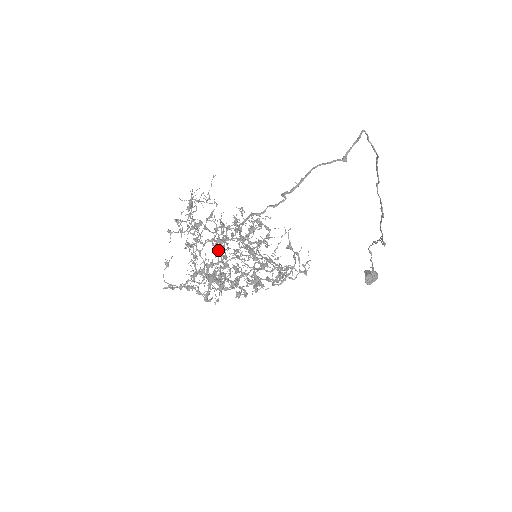
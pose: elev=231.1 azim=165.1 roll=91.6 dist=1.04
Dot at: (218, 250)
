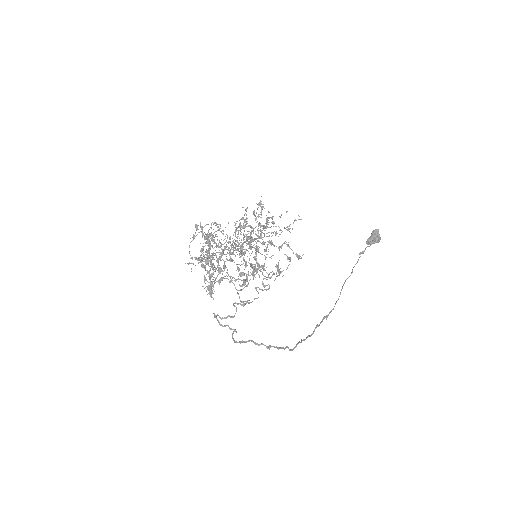
Dot at: (215, 279)
